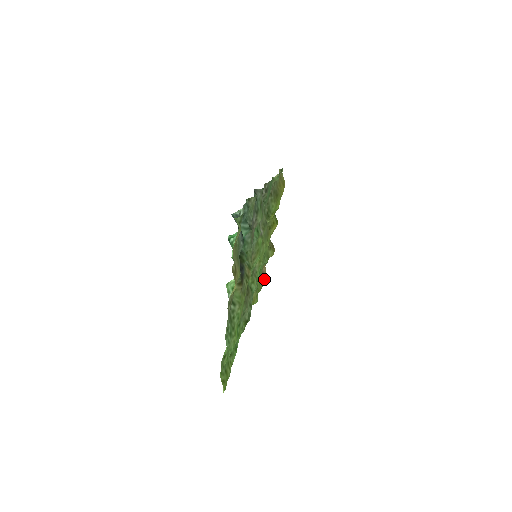
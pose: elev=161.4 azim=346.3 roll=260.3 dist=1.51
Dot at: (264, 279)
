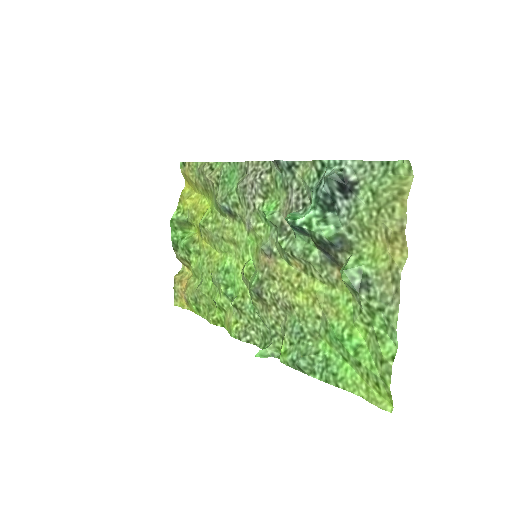
Dot at: (189, 307)
